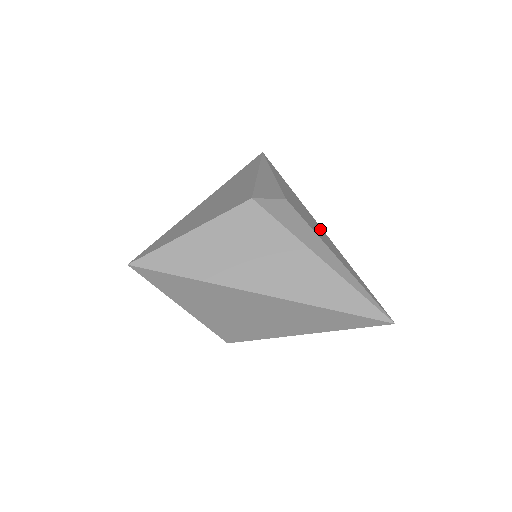
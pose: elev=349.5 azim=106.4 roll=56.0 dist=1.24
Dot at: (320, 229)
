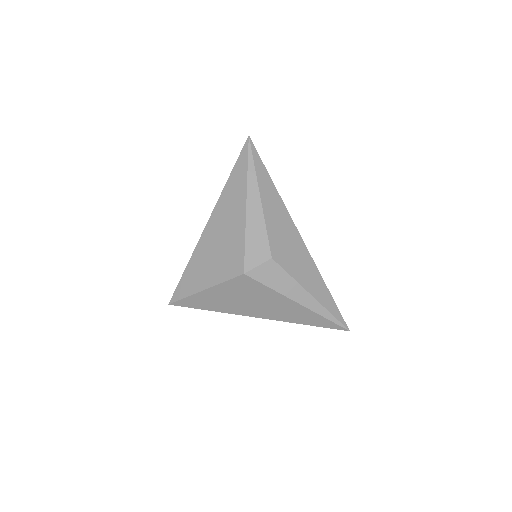
Dot at: (303, 253)
